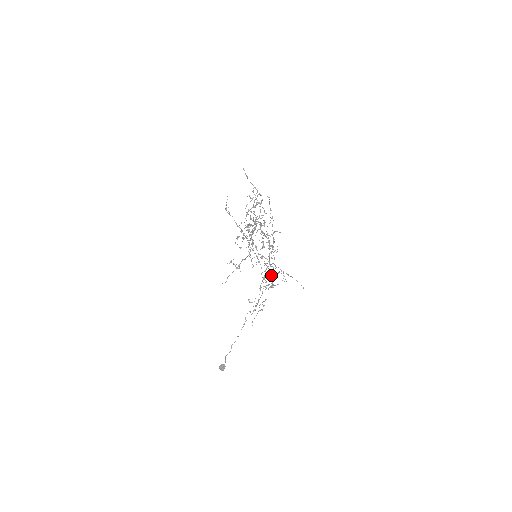
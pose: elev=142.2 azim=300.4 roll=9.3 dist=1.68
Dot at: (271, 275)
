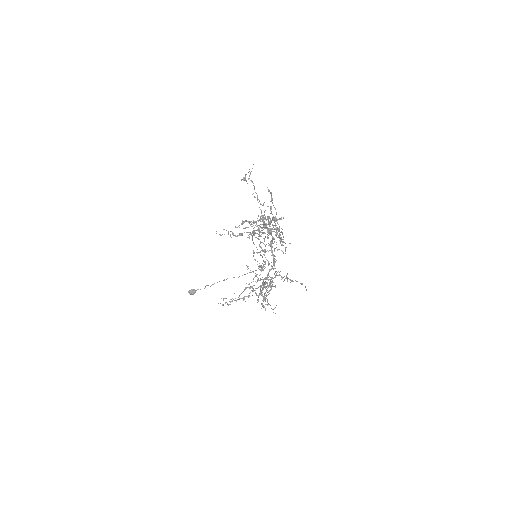
Dot at: (264, 283)
